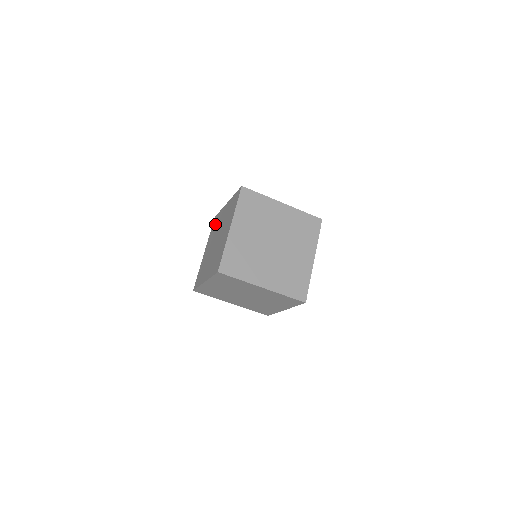
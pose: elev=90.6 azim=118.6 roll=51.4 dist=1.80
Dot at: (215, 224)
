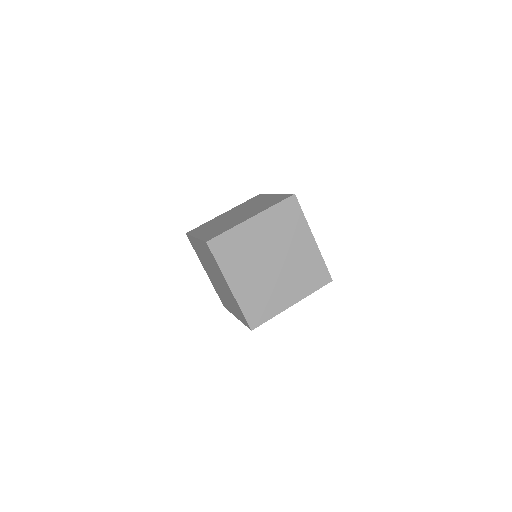
Dot at: (253, 200)
